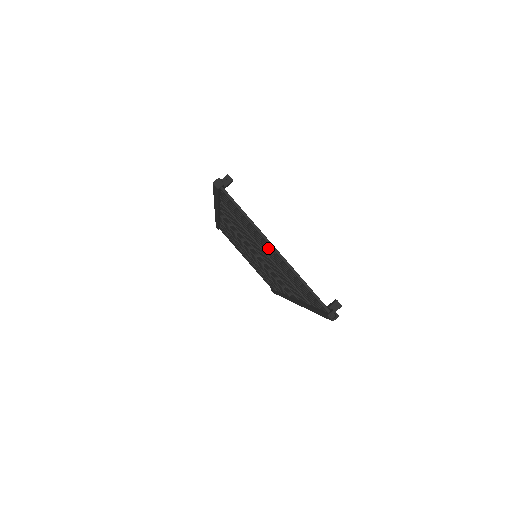
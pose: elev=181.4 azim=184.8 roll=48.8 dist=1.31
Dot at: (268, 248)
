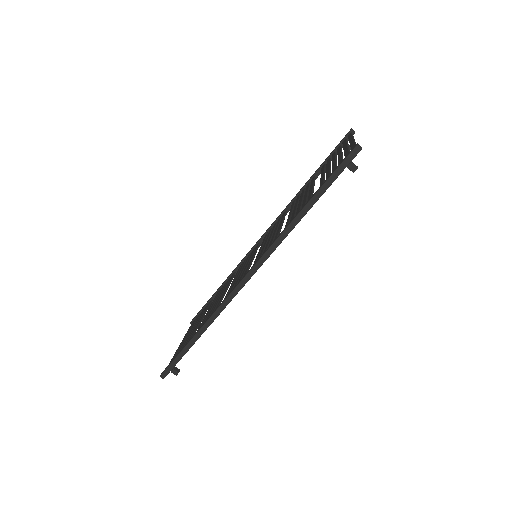
Dot at: (341, 153)
